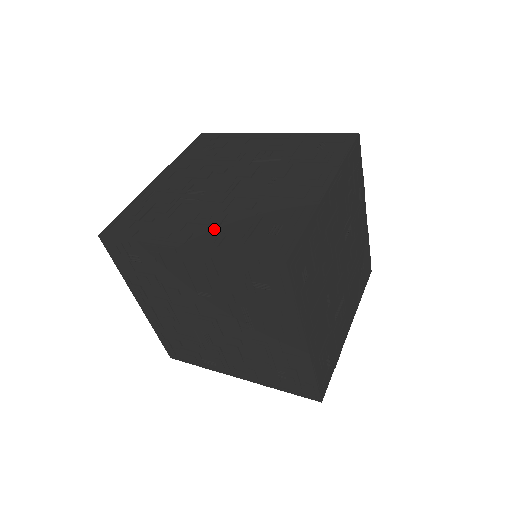
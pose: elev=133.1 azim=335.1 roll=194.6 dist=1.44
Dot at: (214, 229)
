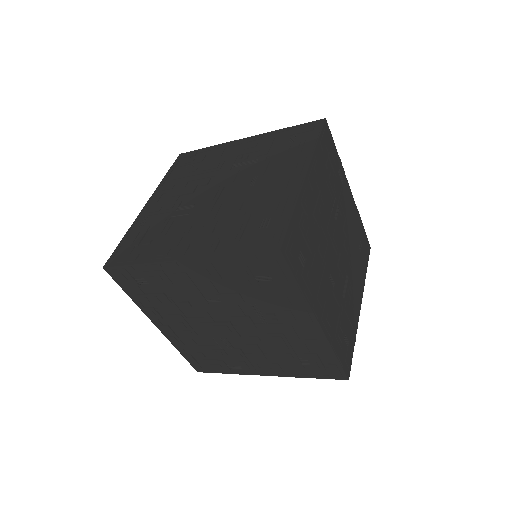
Dot at: (208, 236)
